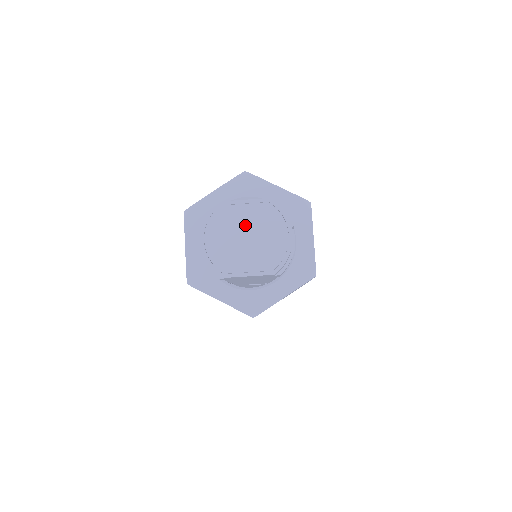
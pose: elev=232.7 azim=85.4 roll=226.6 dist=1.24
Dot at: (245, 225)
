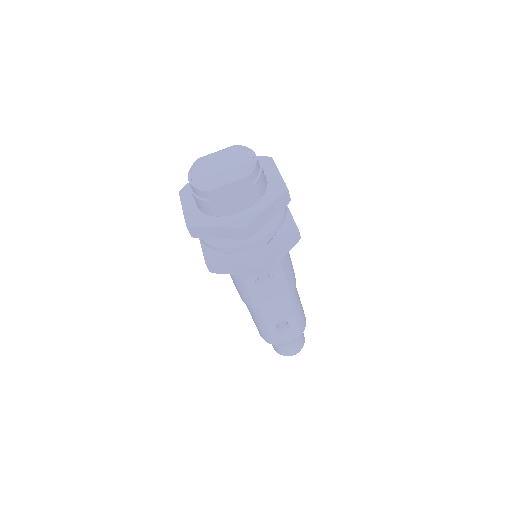
Dot at: (220, 162)
